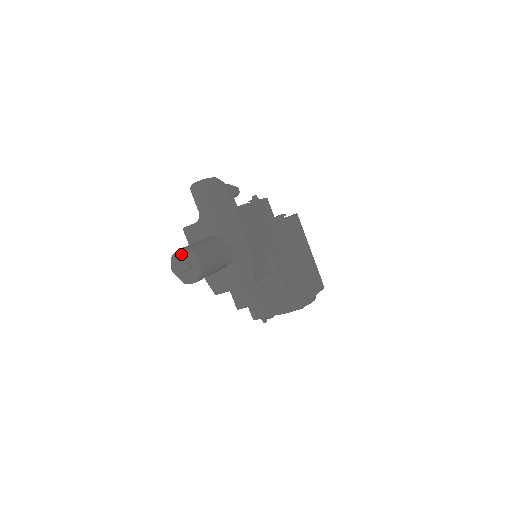
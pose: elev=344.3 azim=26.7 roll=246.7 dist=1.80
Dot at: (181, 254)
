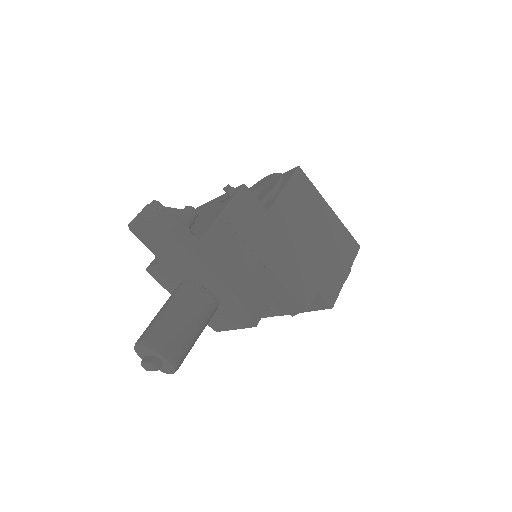
Dot at: (142, 349)
